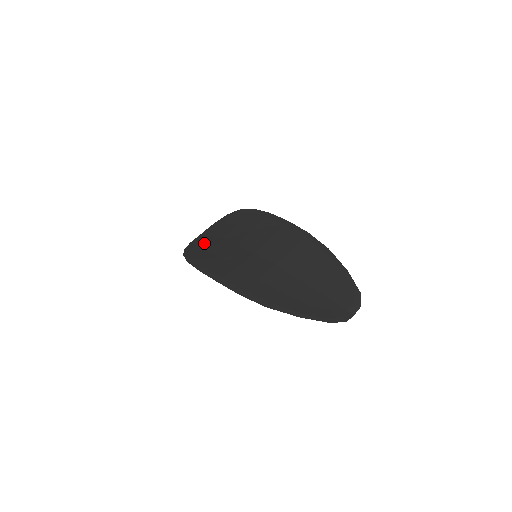
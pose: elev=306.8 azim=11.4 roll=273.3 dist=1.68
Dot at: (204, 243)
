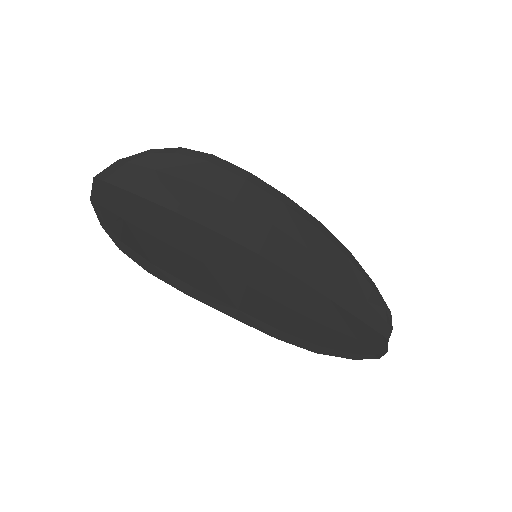
Dot at: (138, 215)
